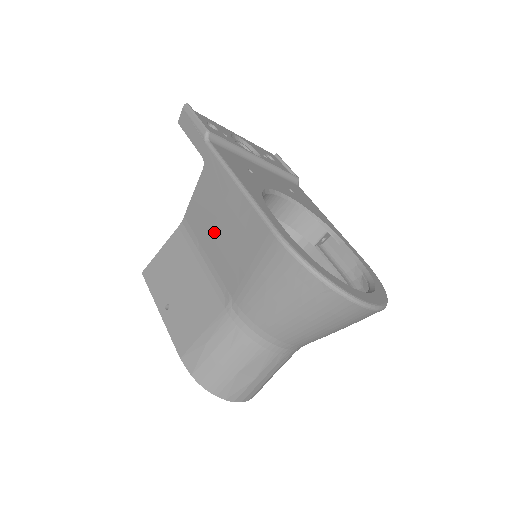
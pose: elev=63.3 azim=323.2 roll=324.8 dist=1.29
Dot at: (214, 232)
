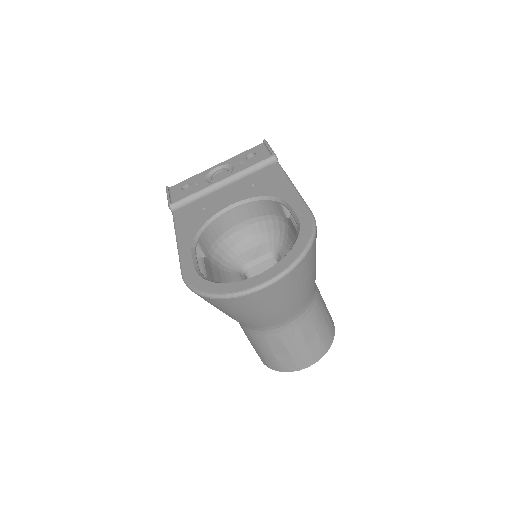
Dot at: occluded
